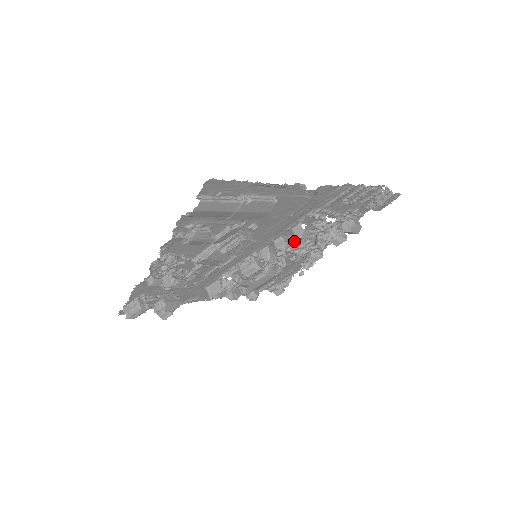
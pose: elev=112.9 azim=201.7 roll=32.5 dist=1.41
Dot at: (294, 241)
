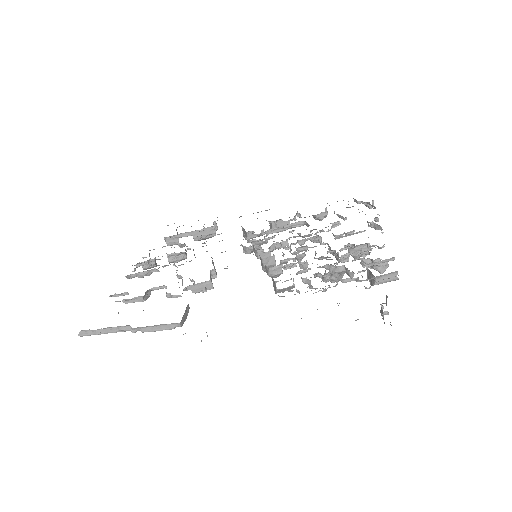
Dot at: occluded
